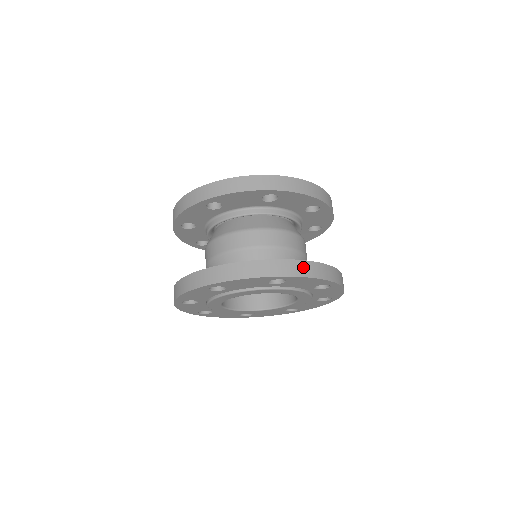
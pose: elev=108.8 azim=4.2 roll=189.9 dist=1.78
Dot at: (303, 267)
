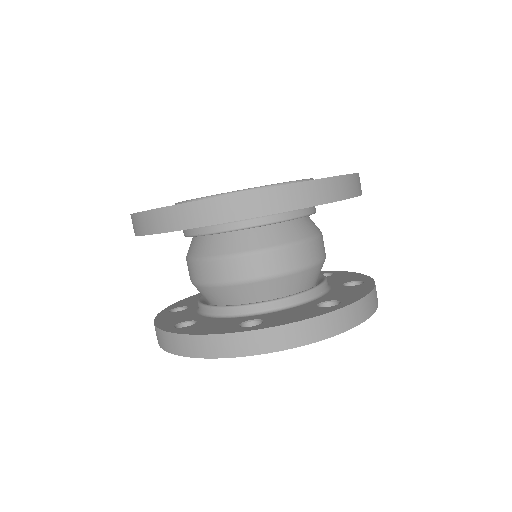
Dot at: (284, 335)
